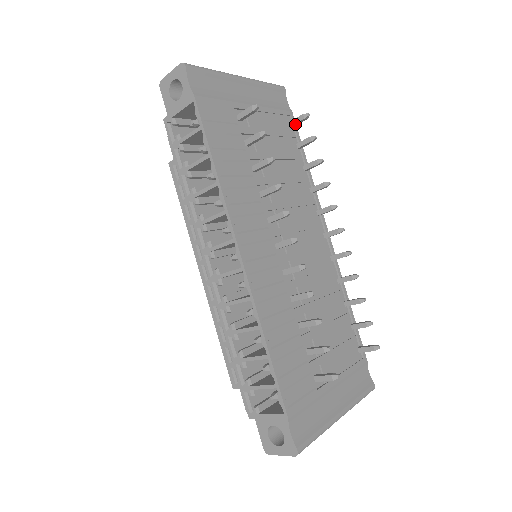
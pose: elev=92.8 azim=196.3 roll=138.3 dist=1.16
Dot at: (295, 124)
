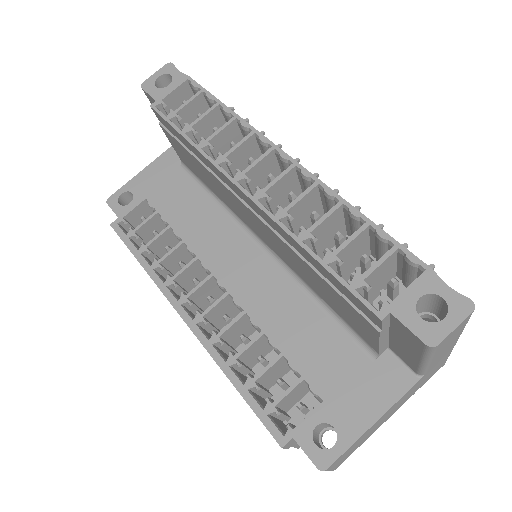
Dot at: occluded
